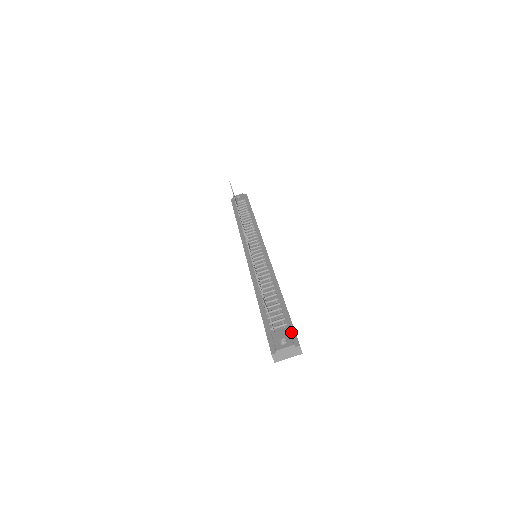
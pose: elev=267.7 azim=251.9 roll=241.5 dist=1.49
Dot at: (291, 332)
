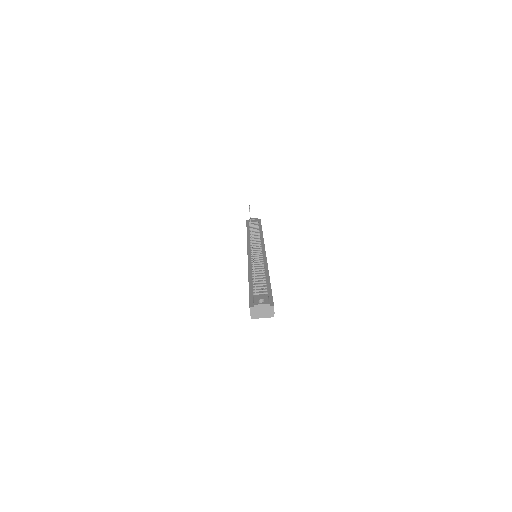
Dot at: (269, 298)
